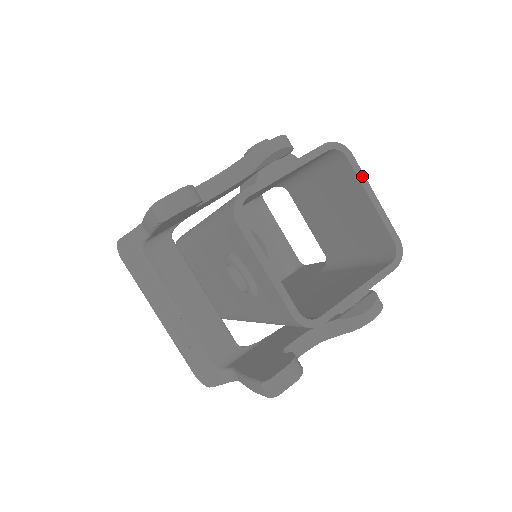
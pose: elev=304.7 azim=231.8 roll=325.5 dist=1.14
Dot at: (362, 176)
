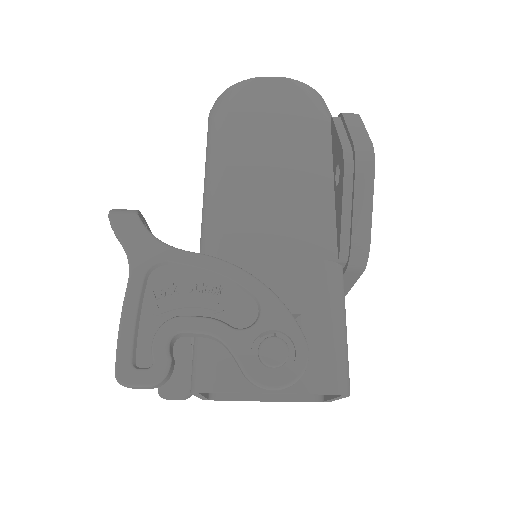
Dot at: occluded
